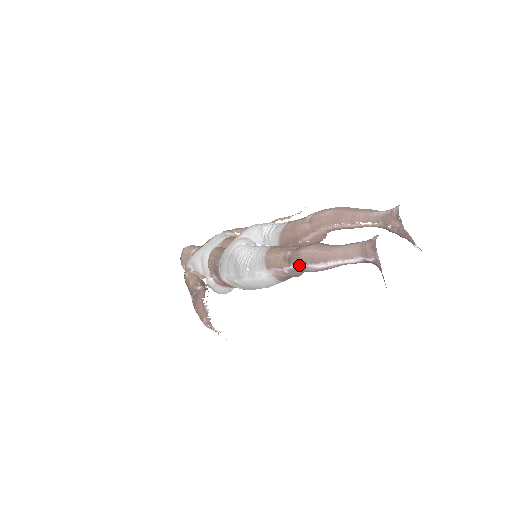
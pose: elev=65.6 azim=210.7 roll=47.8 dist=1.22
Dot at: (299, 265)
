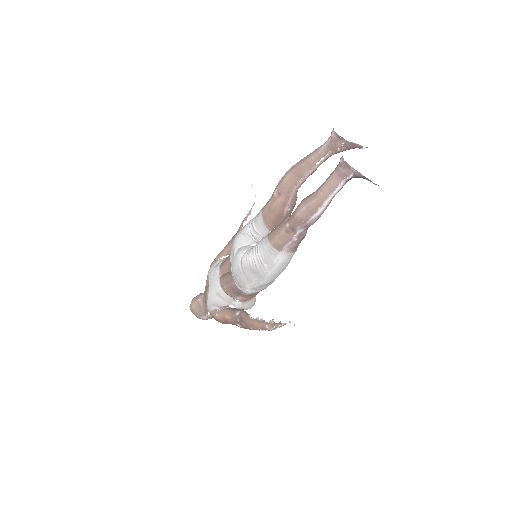
Dot at: (303, 225)
